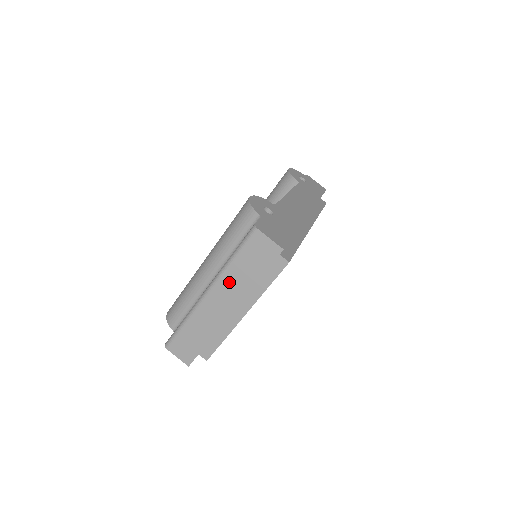
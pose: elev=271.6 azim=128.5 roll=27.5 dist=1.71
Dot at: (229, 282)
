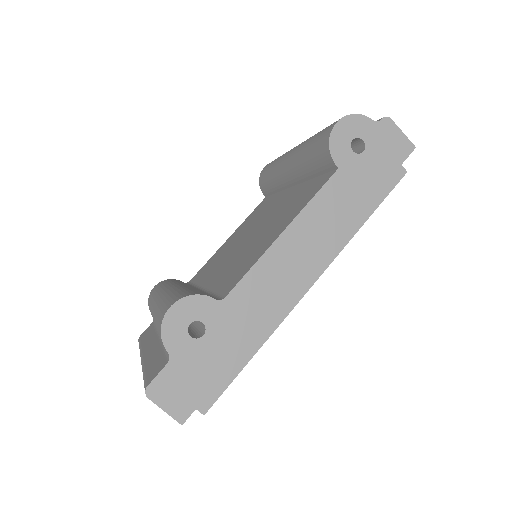
Dot at: occluded
